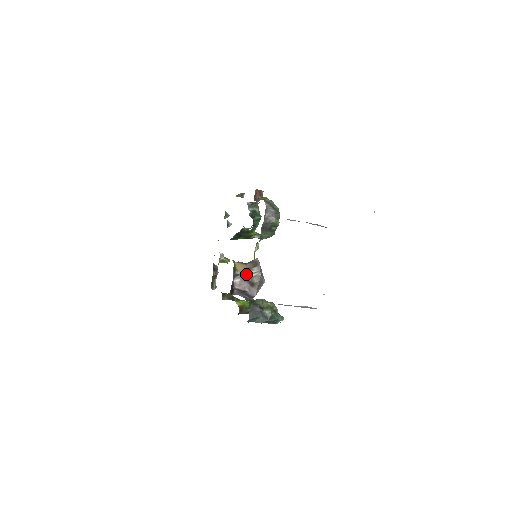
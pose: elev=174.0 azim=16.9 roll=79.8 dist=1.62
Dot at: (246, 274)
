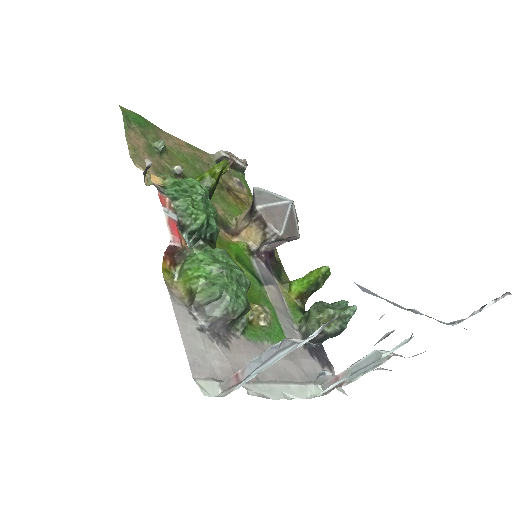
Dot at: (266, 240)
